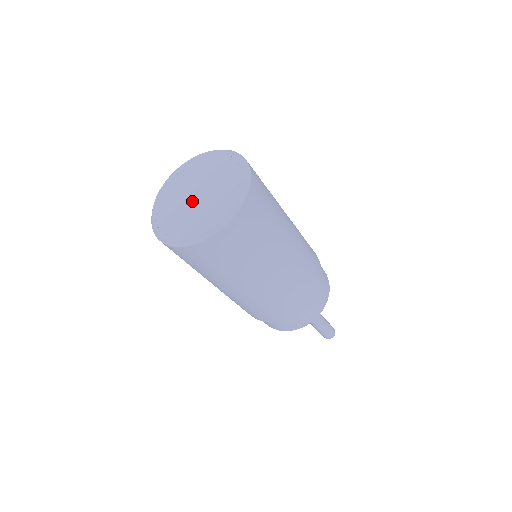
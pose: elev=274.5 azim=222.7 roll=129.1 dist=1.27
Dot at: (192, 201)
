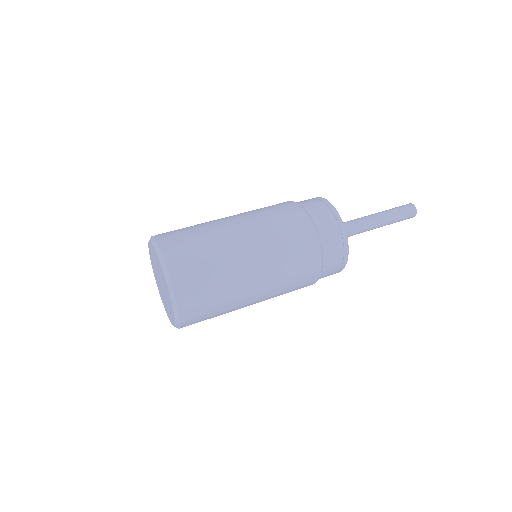
Dot at: (163, 291)
